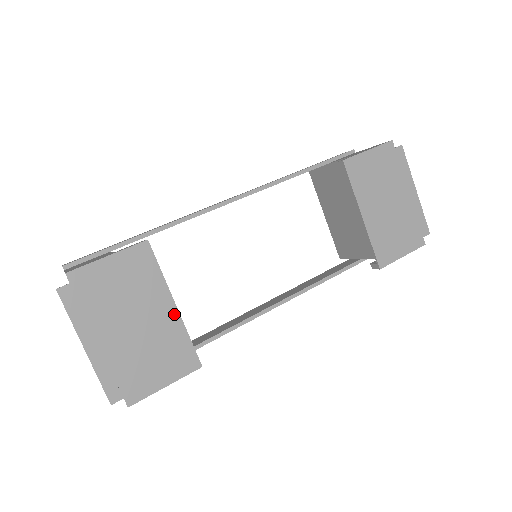
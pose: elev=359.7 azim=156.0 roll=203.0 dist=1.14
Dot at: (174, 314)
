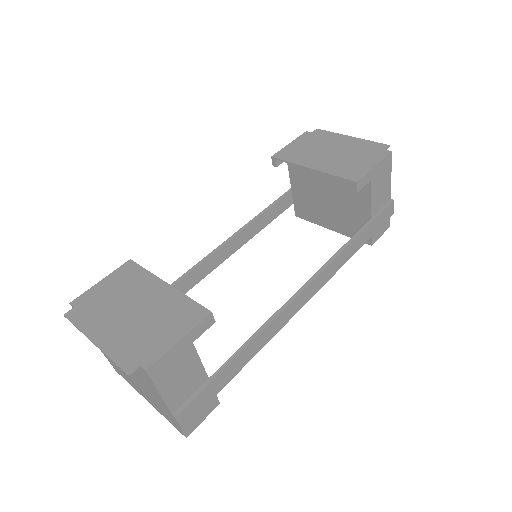
Dot at: (168, 289)
